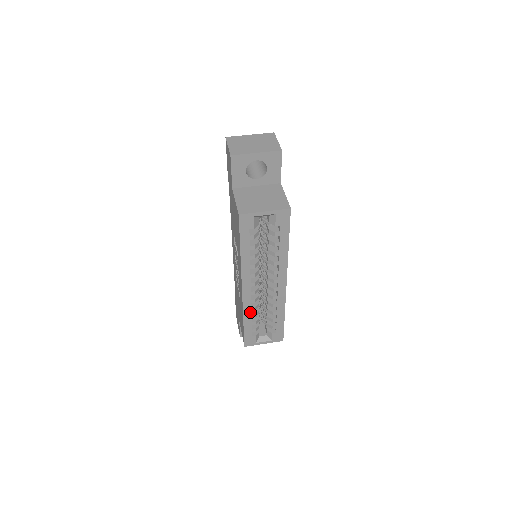
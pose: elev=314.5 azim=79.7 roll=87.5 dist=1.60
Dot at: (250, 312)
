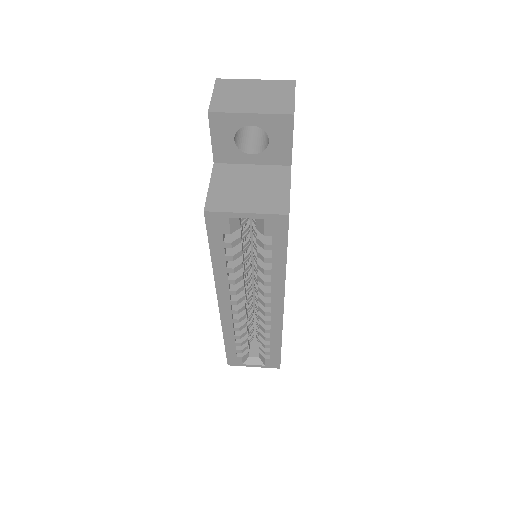
Dot at: (232, 332)
